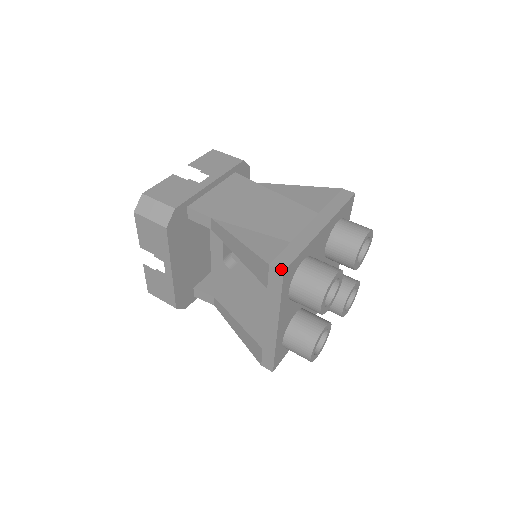
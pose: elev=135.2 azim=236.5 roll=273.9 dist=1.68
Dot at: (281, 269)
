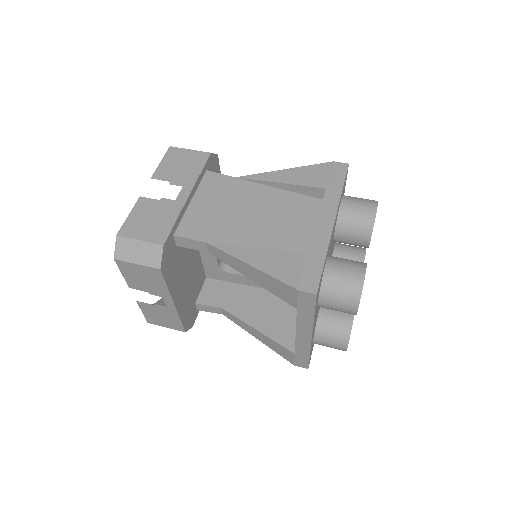
Dot at: (313, 292)
